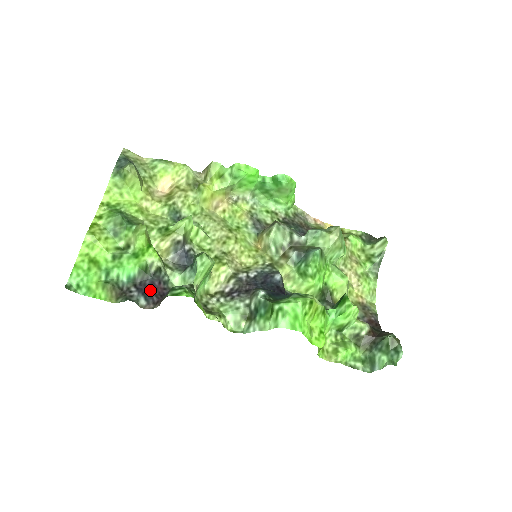
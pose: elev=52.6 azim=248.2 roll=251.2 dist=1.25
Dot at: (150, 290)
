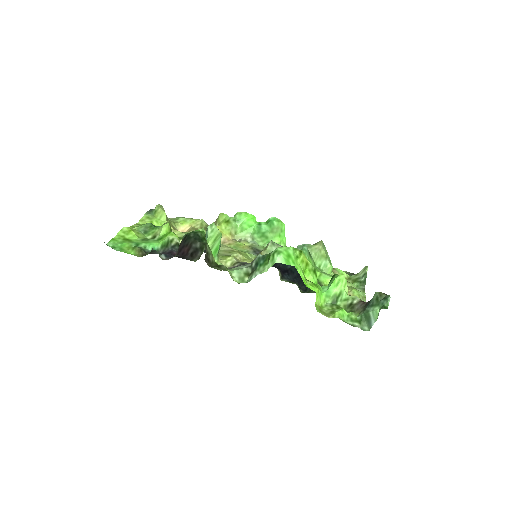
Dot at: (170, 254)
